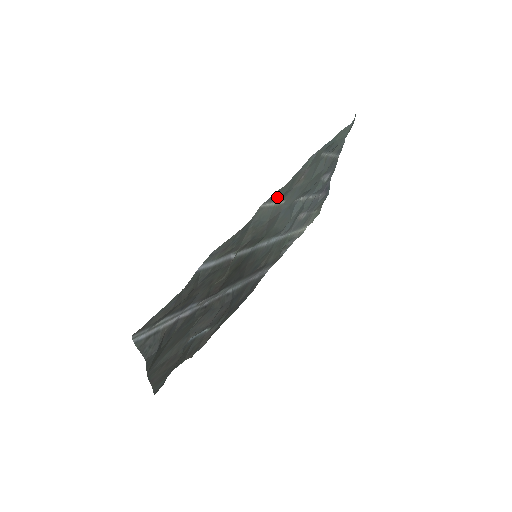
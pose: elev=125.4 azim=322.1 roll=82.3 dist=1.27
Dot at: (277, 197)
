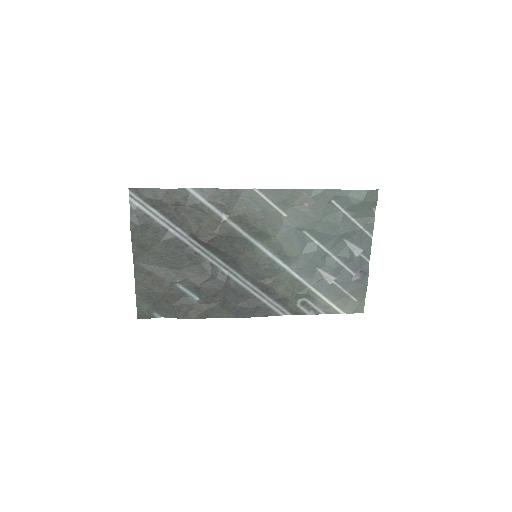
Dot at: (274, 198)
